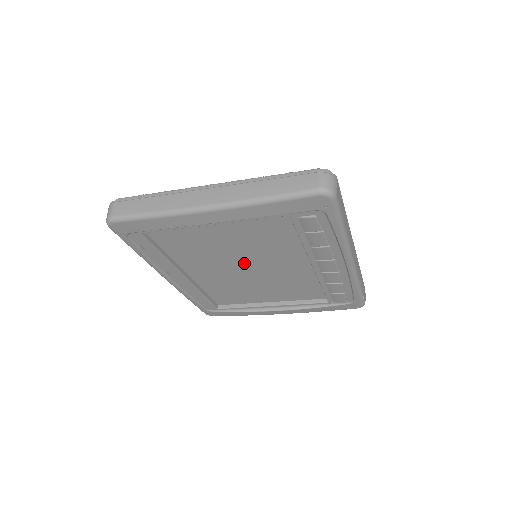
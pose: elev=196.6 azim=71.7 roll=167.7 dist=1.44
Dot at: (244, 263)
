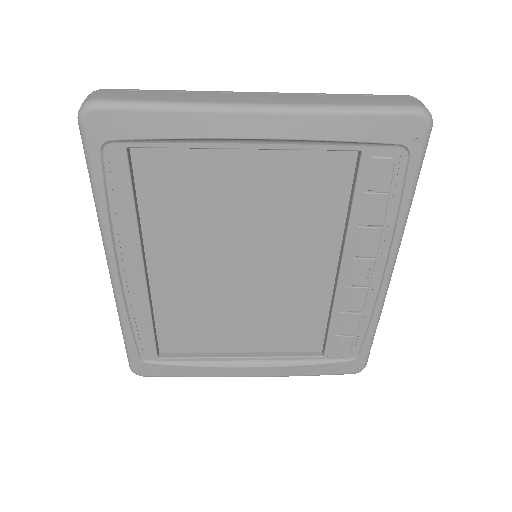
Dot at: (245, 255)
